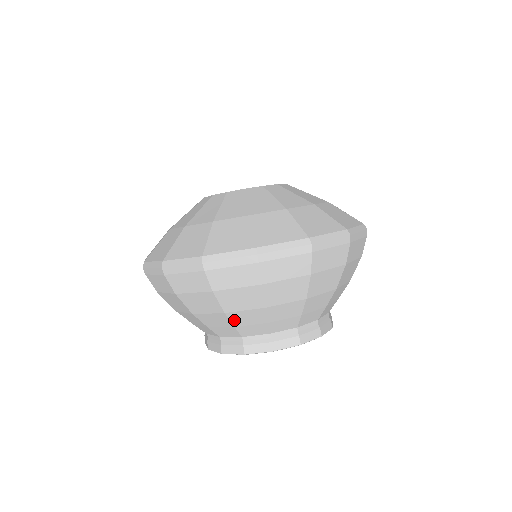
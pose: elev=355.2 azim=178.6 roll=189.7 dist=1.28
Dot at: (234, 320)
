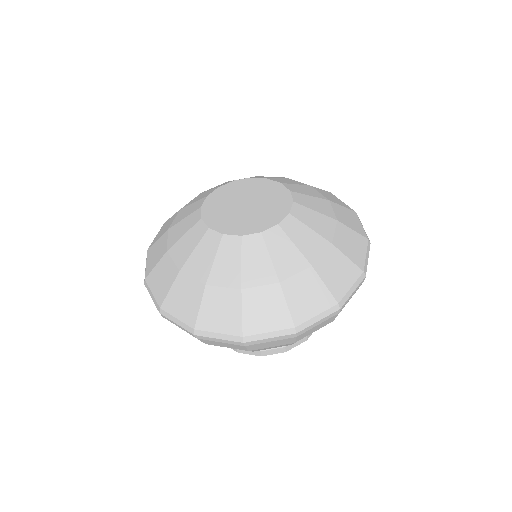
Dot at: occluded
